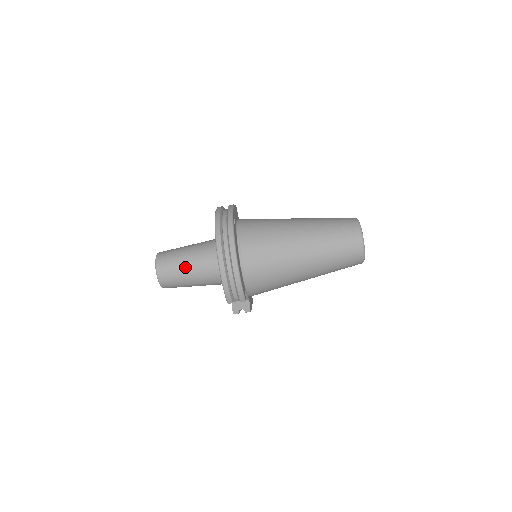
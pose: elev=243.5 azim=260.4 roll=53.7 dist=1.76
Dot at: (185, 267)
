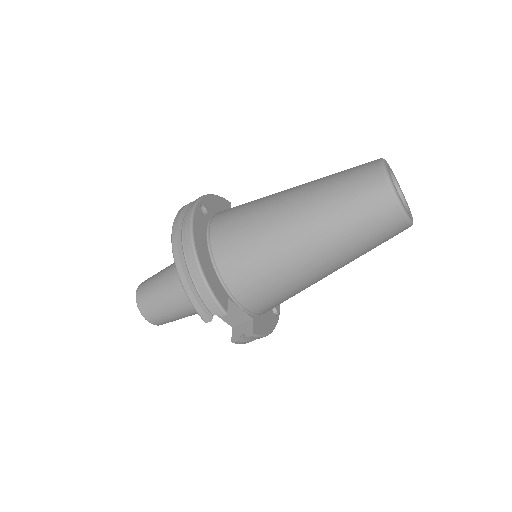
Dot at: (164, 288)
